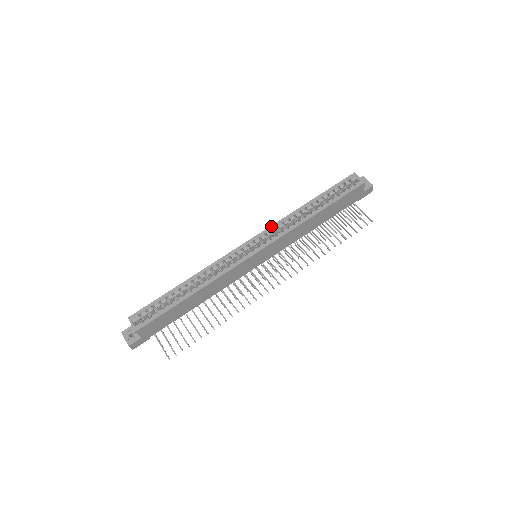
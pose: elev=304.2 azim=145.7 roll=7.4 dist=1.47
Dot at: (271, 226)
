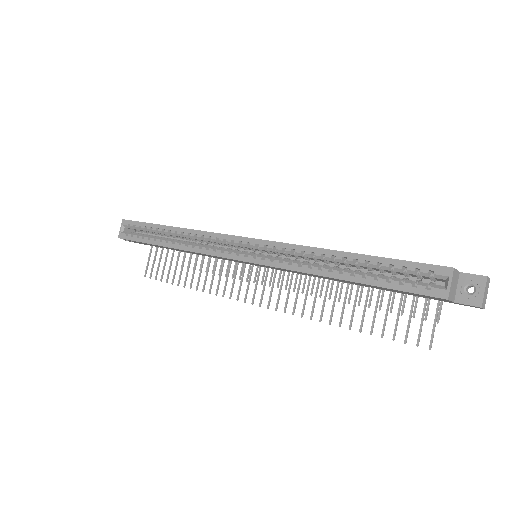
Dot at: (279, 242)
